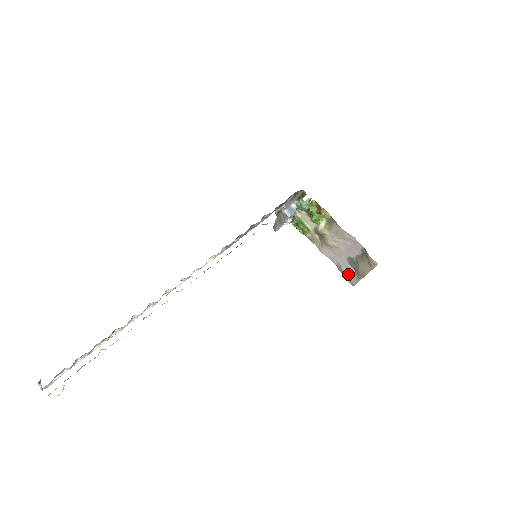
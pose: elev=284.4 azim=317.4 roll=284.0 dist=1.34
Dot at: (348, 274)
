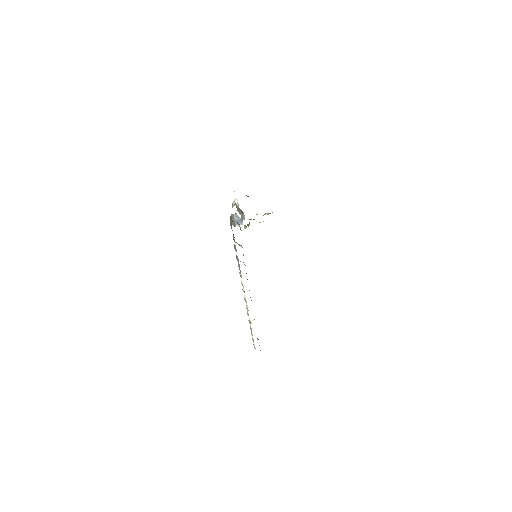
Dot at: occluded
